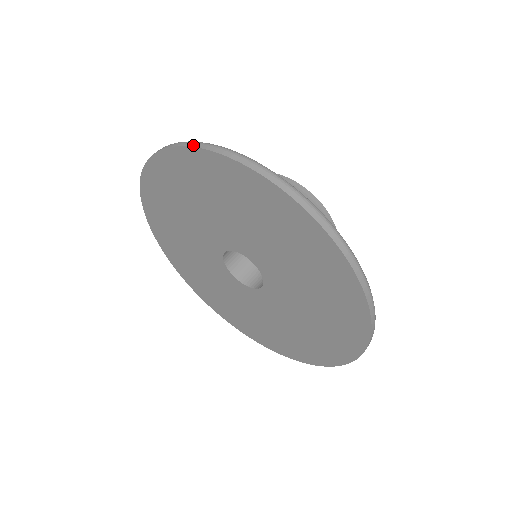
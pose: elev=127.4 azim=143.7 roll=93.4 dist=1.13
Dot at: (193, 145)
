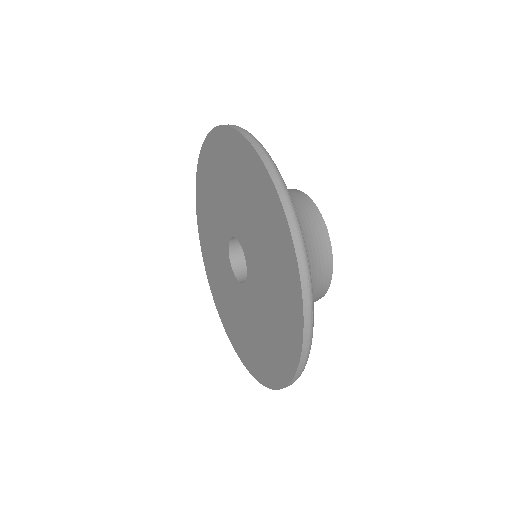
Dot at: (239, 130)
